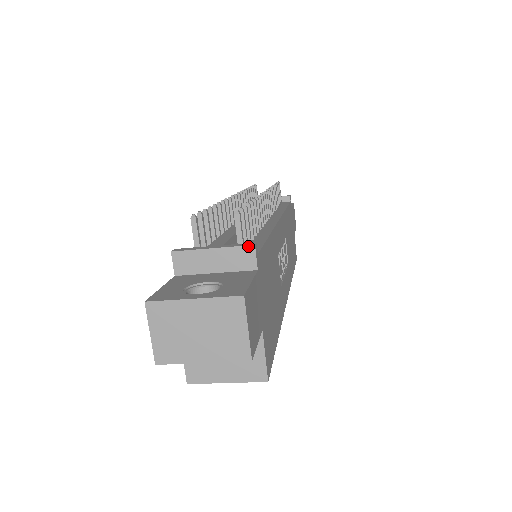
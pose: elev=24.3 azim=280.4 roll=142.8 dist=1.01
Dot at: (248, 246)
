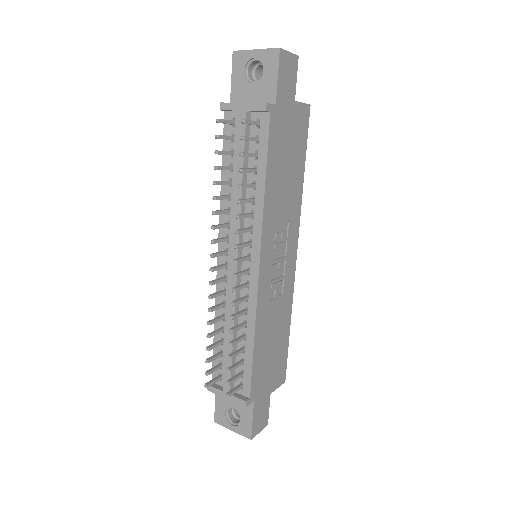
Dot at: occluded
